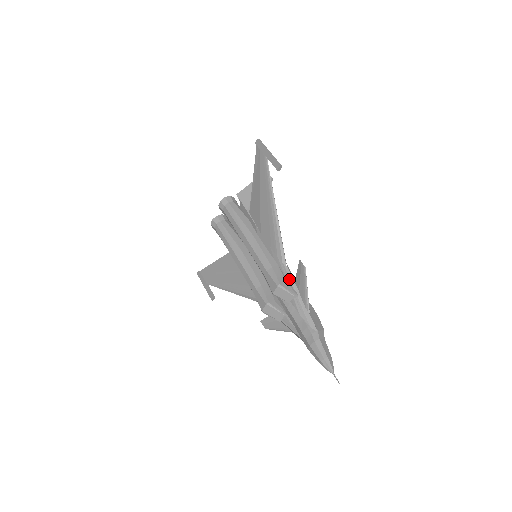
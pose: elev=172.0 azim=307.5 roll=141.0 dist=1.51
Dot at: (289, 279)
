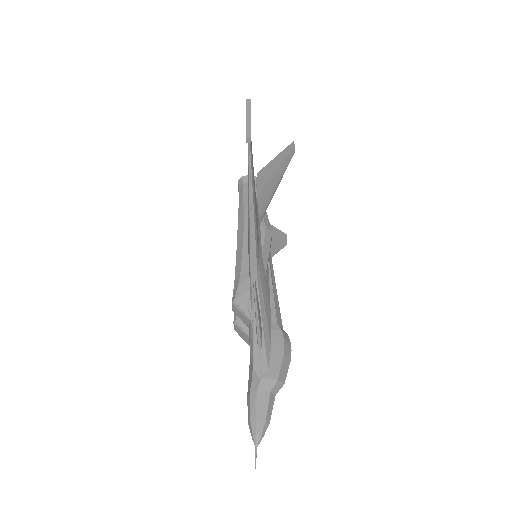
Dot at: (251, 296)
